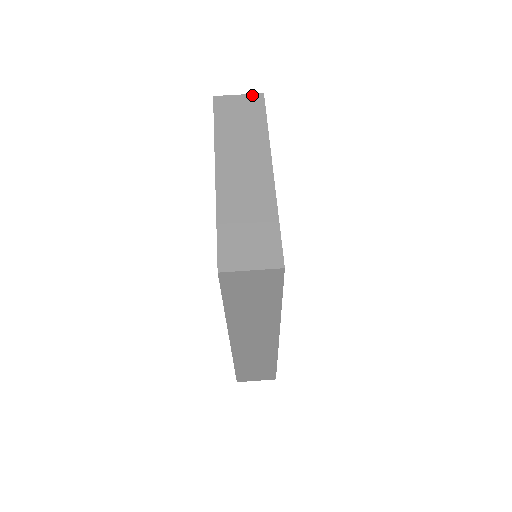
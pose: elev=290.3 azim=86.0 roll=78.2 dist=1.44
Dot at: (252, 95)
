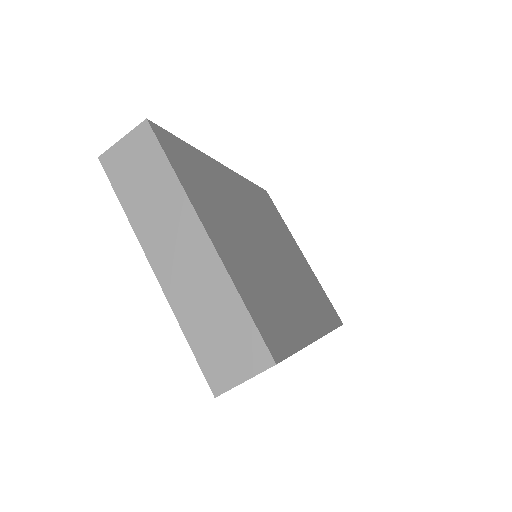
Dot at: (136, 130)
